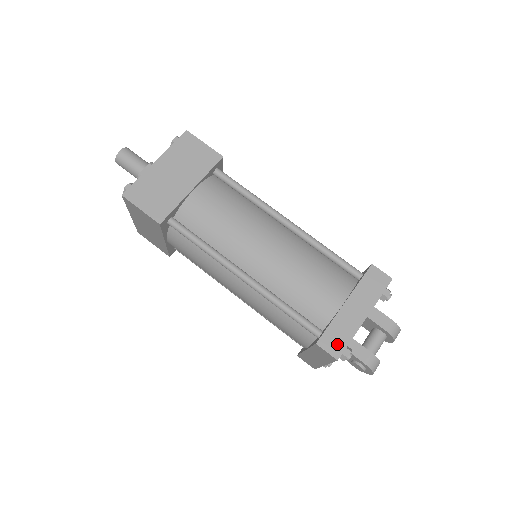
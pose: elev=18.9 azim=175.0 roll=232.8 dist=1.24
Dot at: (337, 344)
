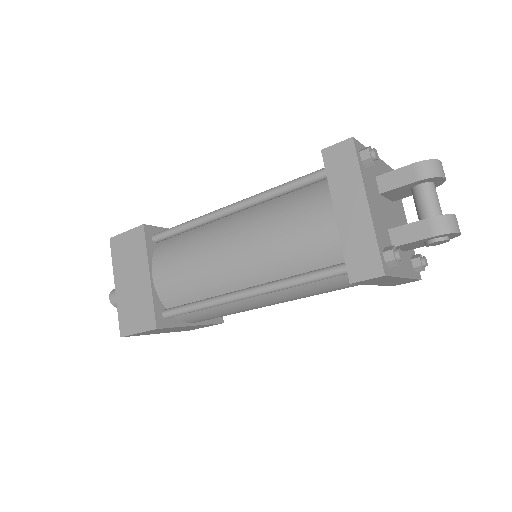
Dot at: (368, 261)
